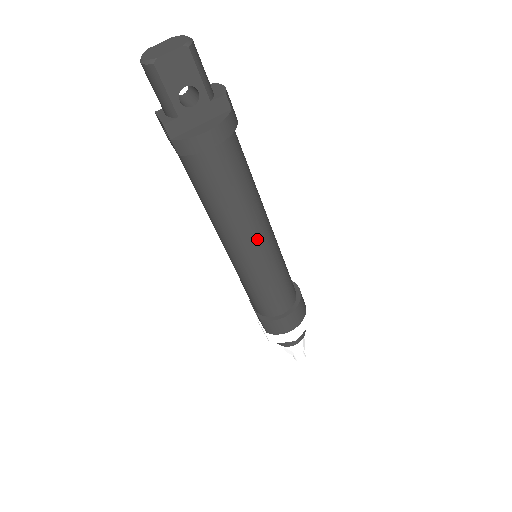
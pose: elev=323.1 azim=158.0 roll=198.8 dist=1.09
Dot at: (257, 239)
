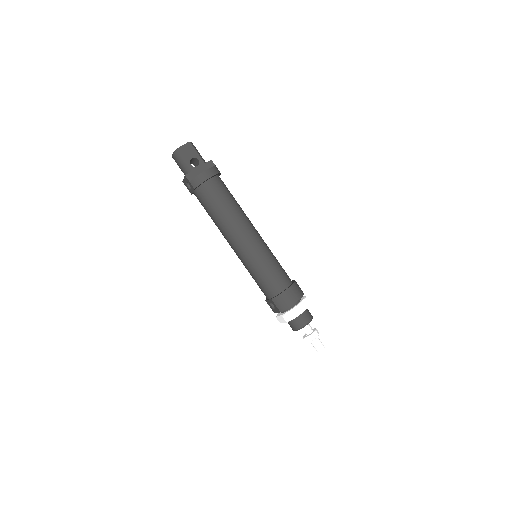
Dot at: (248, 232)
